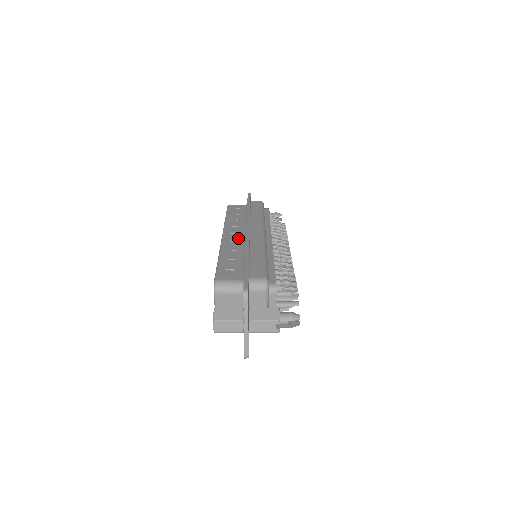
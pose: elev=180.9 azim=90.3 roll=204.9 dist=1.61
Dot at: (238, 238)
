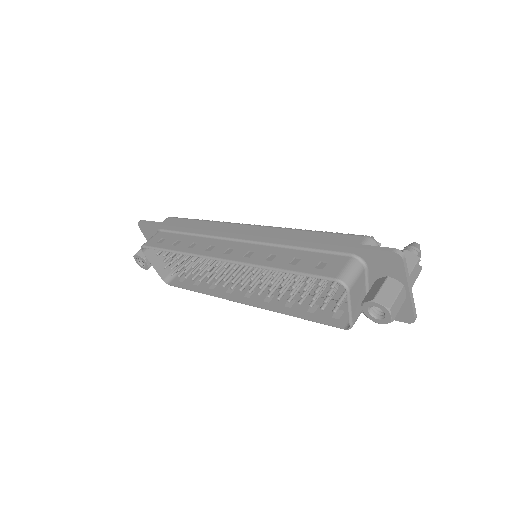
Dot at: (243, 248)
